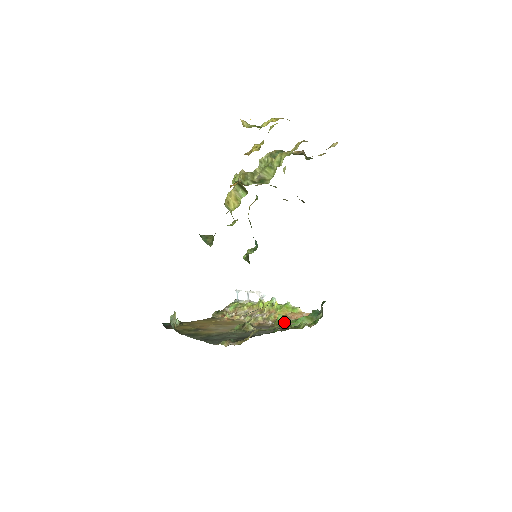
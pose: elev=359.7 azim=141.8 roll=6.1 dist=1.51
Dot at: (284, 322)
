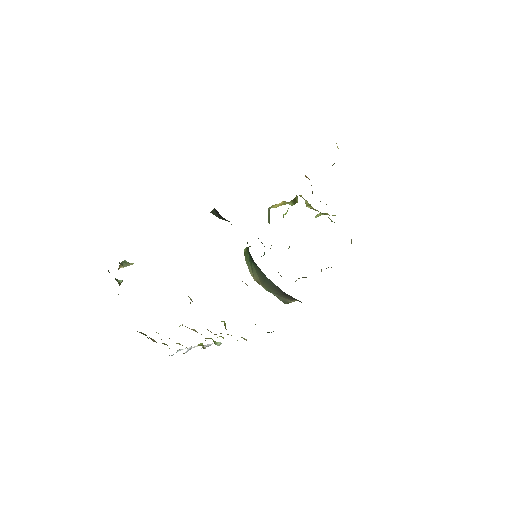
Dot at: occluded
